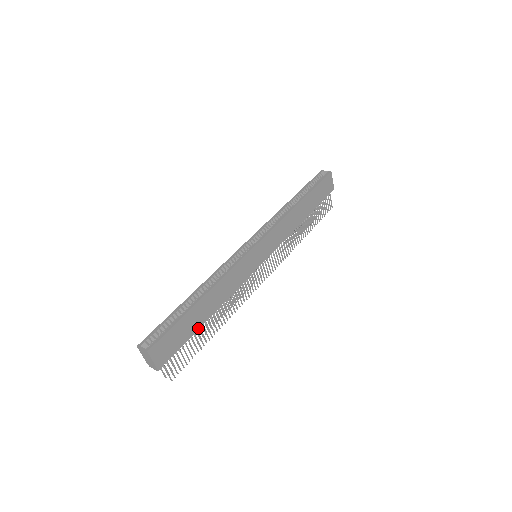
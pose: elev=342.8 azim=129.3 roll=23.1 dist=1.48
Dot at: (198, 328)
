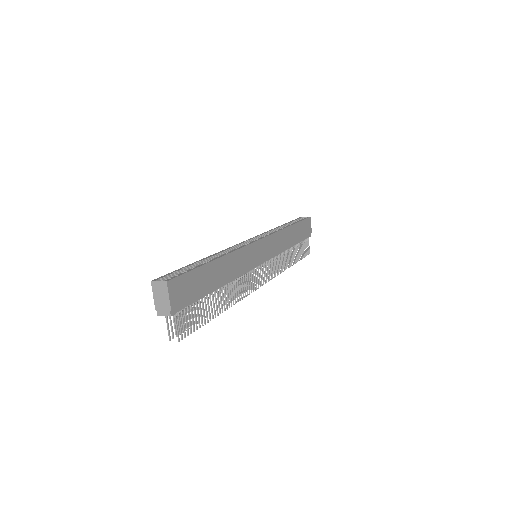
Dot at: (209, 292)
